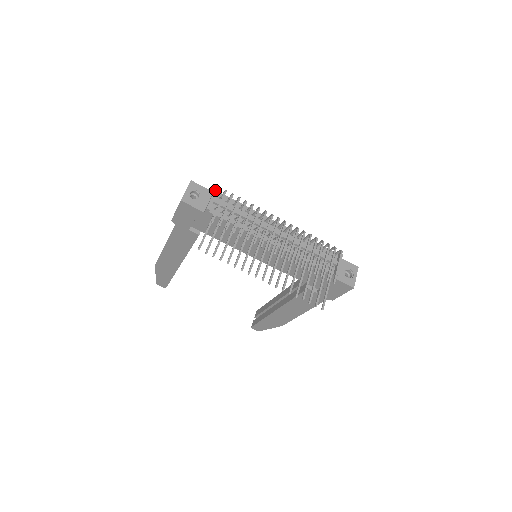
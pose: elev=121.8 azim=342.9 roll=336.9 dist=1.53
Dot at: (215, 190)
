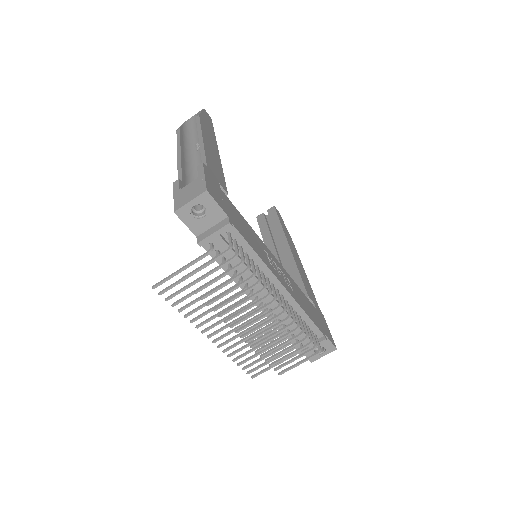
Dot at: (226, 225)
